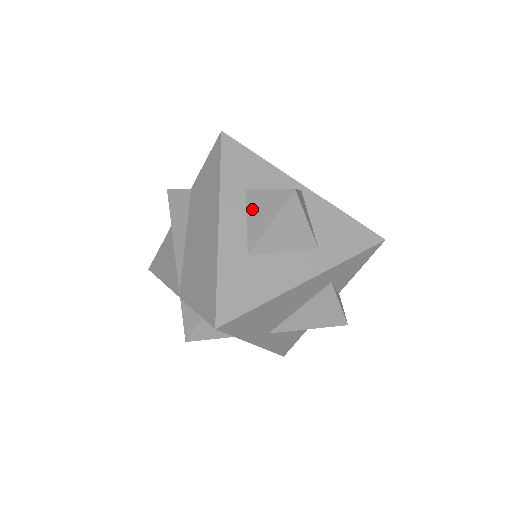
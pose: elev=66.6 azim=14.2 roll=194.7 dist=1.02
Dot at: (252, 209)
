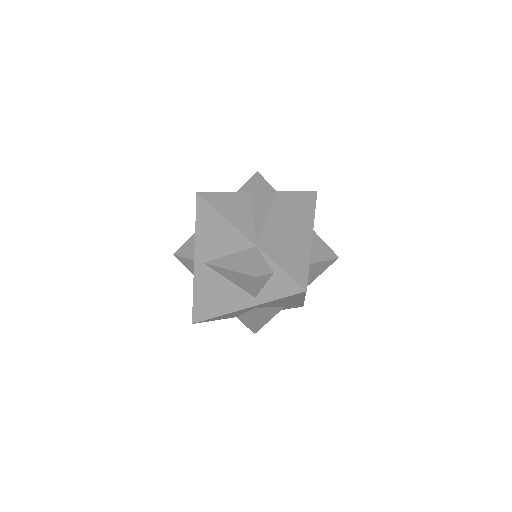
Dot at: (316, 244)
